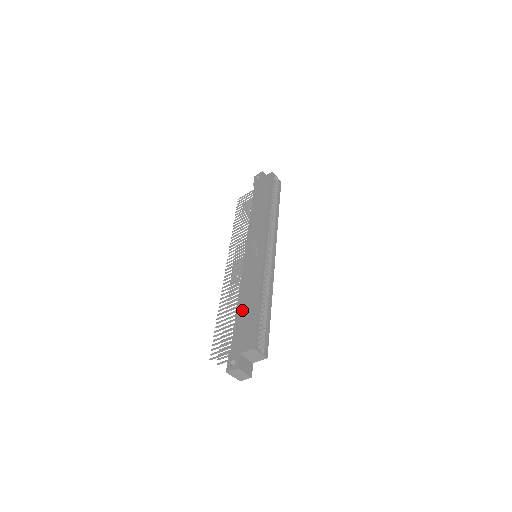
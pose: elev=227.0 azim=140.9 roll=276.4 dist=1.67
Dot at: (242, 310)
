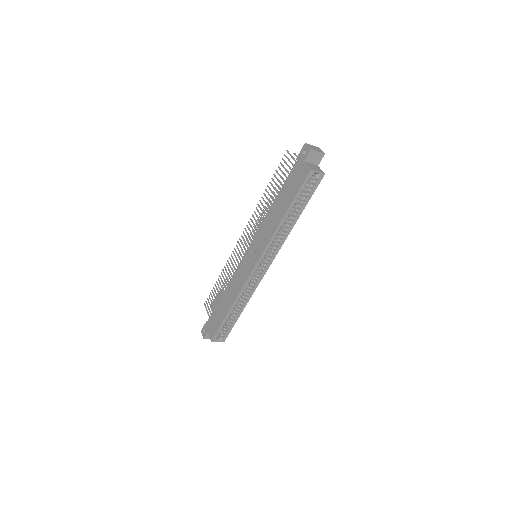
Dot at: (222, 303)
